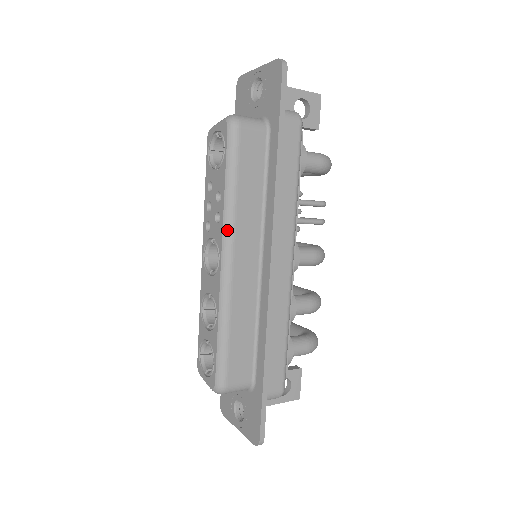
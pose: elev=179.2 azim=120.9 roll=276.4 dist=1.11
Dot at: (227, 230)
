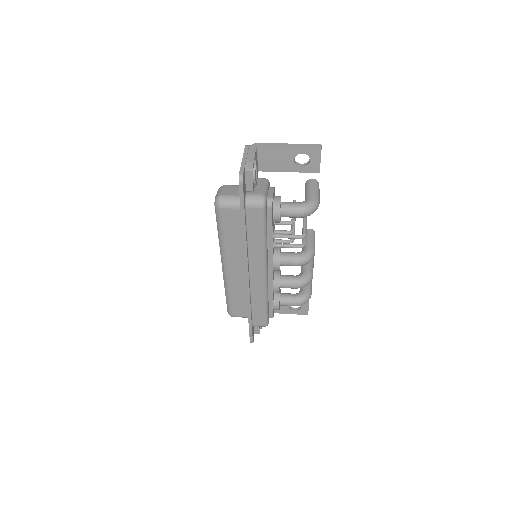
Dot at: (222, 254)
